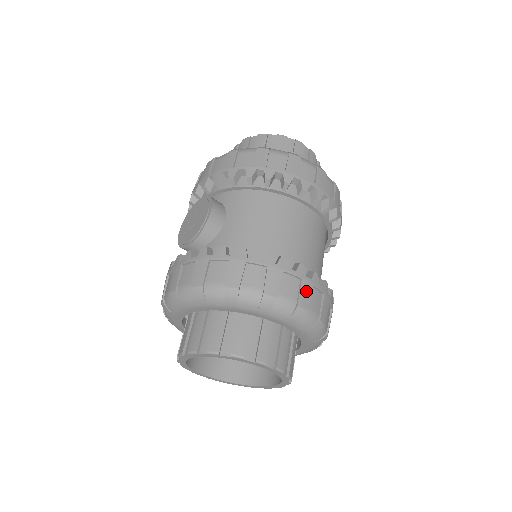
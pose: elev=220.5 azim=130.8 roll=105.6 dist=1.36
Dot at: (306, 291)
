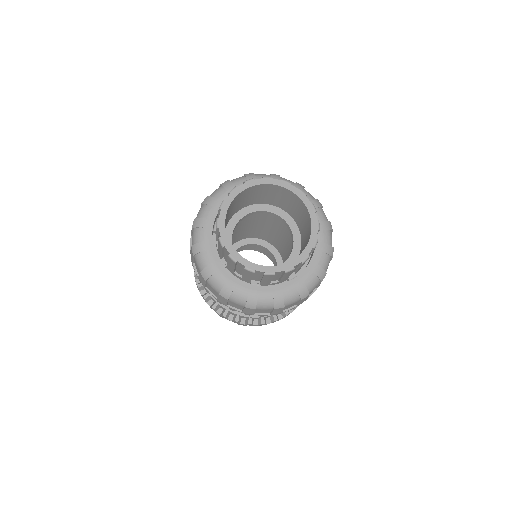
Dot at: occluded
